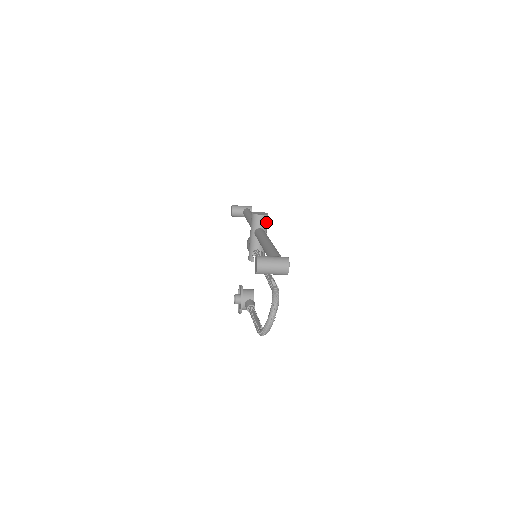
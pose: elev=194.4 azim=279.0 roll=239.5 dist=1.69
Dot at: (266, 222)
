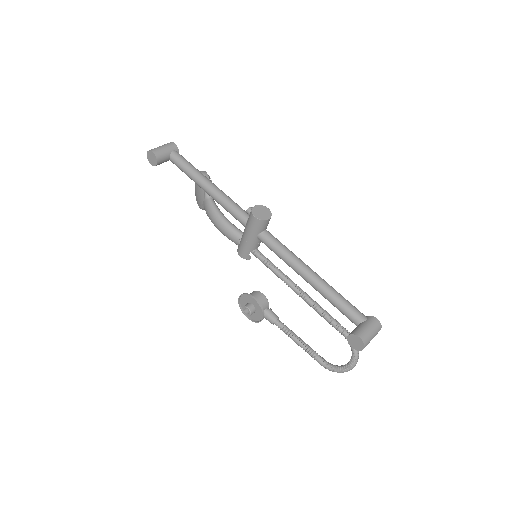
Dot at: occluded
